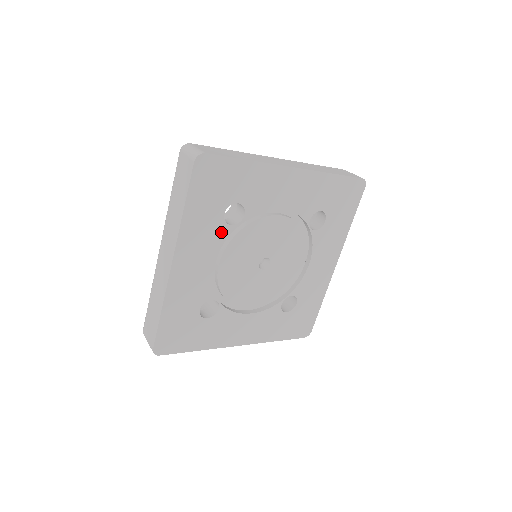
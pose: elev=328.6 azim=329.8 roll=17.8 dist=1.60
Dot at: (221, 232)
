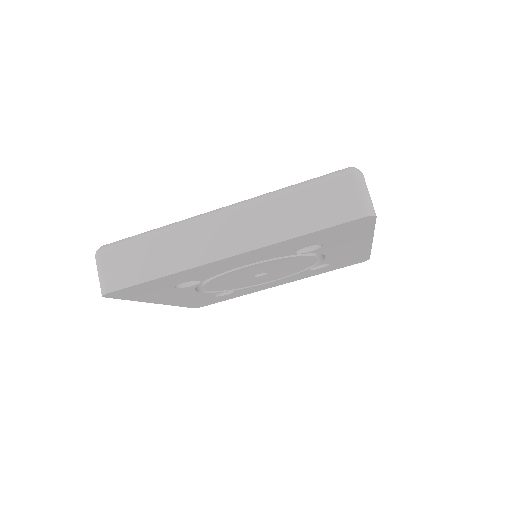
Dot at: (284, 253)
